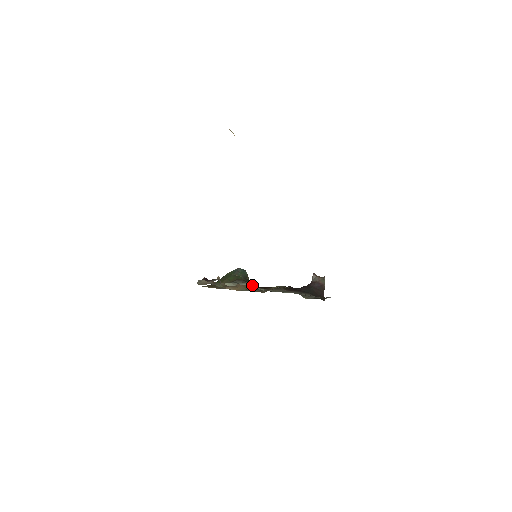
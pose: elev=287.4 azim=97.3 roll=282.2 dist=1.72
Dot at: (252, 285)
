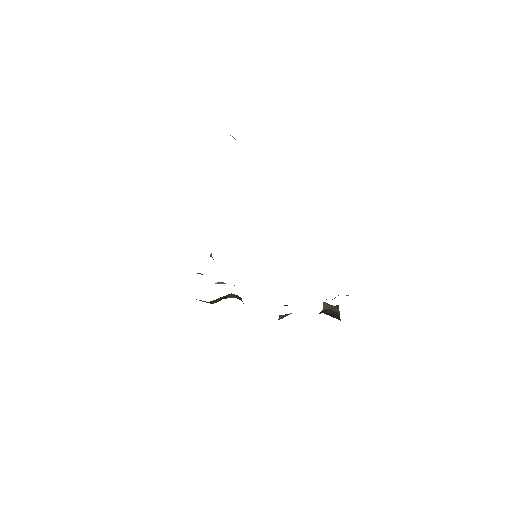
Dot at: occluded
